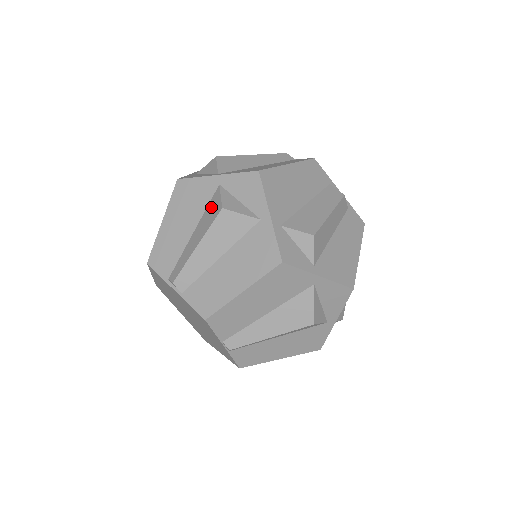
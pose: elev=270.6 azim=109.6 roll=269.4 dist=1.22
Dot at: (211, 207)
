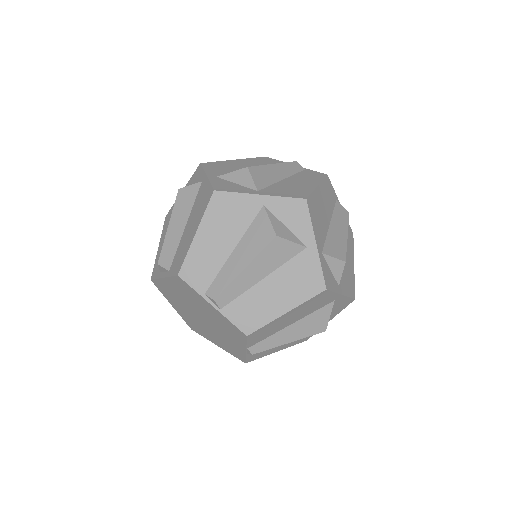
Dot at: (257, 229)
